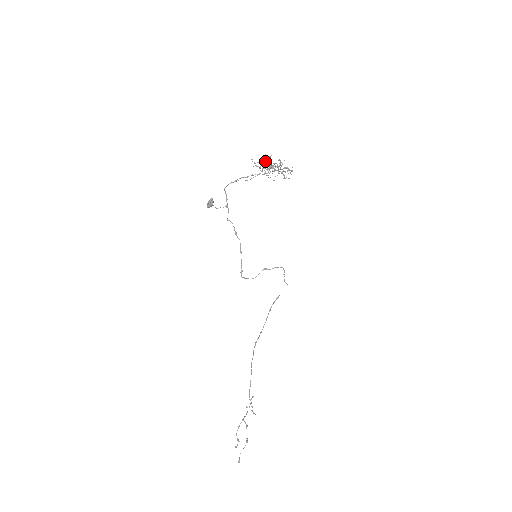
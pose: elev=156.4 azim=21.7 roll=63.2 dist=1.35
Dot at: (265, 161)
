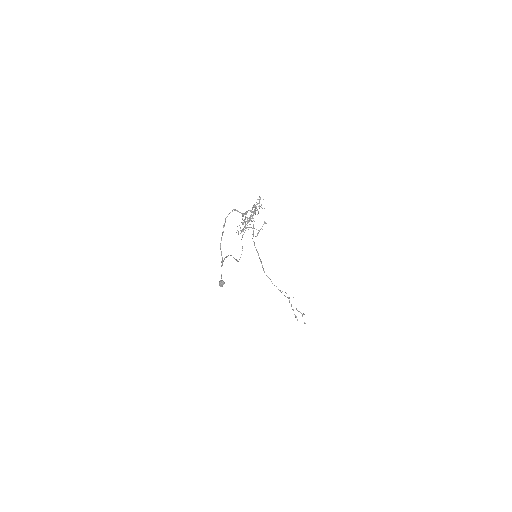
Dot at: (250, 227)
